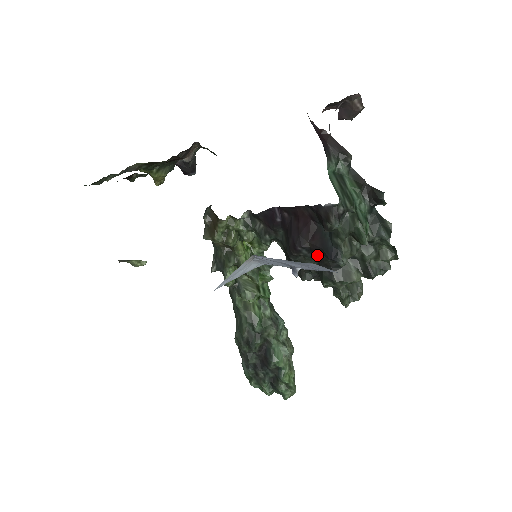
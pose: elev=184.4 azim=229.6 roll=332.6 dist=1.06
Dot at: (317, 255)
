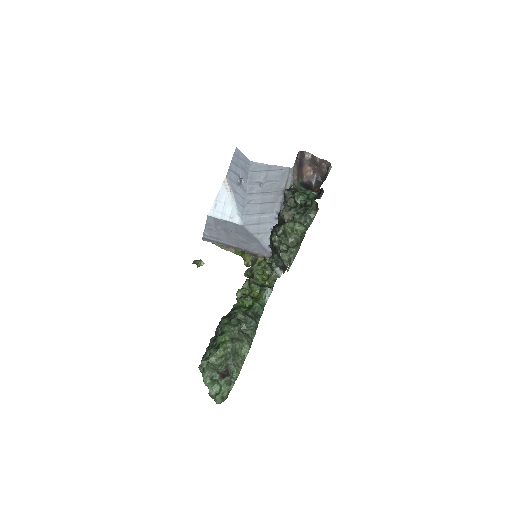
Dot at: occluded
